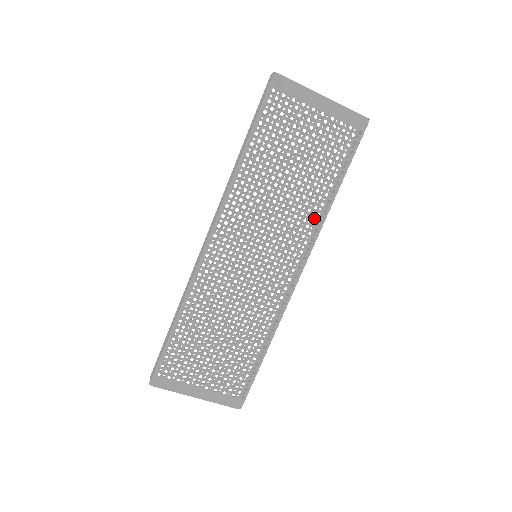
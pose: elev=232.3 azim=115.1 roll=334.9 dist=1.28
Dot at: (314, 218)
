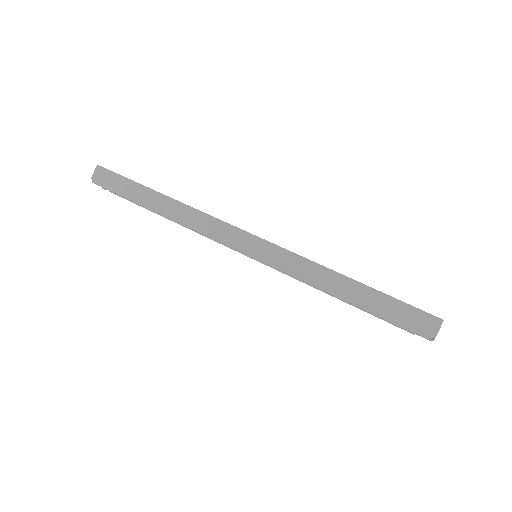
Dot at: occluded
